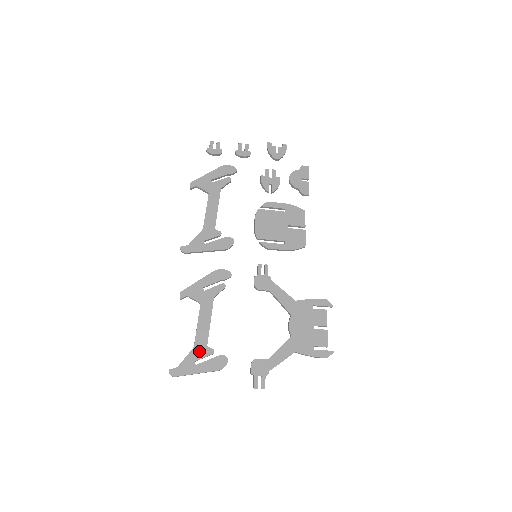
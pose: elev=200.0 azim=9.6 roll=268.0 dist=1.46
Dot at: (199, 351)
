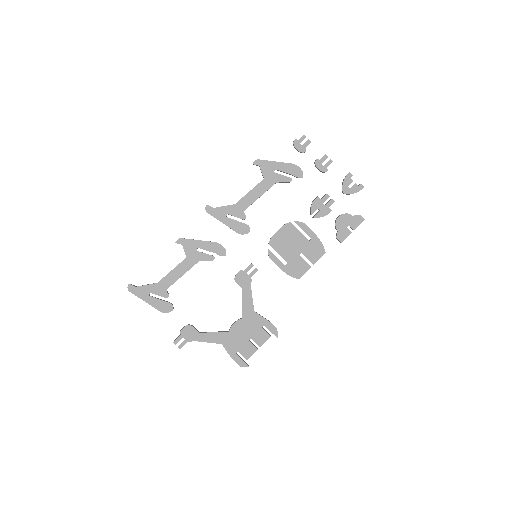
Dot at: (158, 288)
